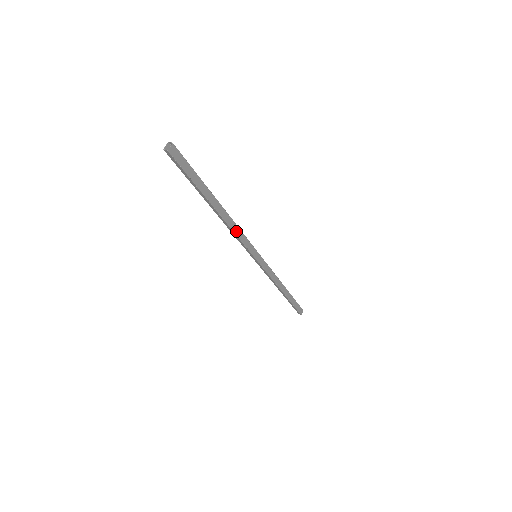
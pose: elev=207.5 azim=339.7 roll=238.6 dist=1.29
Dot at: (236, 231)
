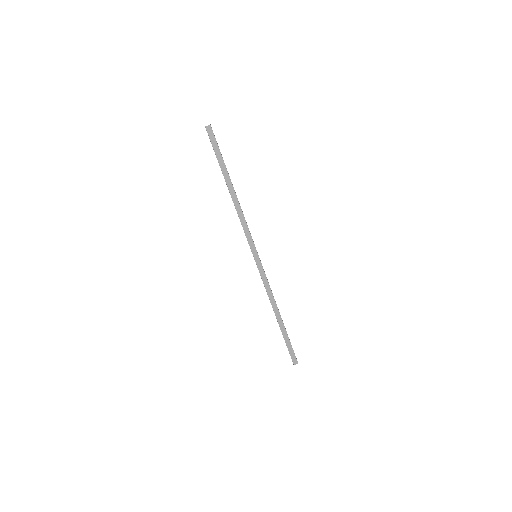
Dot at: (241, 218)
